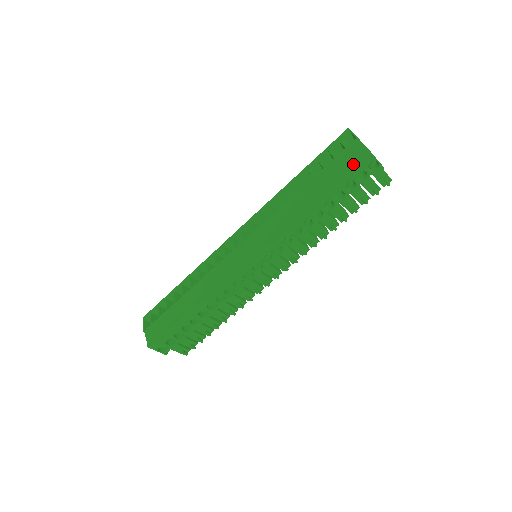
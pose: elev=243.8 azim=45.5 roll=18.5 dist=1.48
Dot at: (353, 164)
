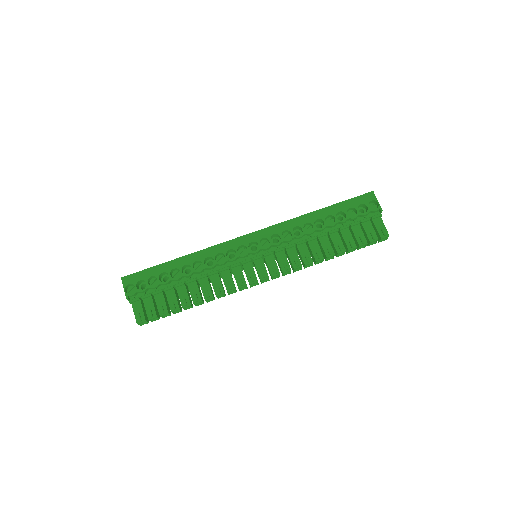
Dot at: (359, 196)
